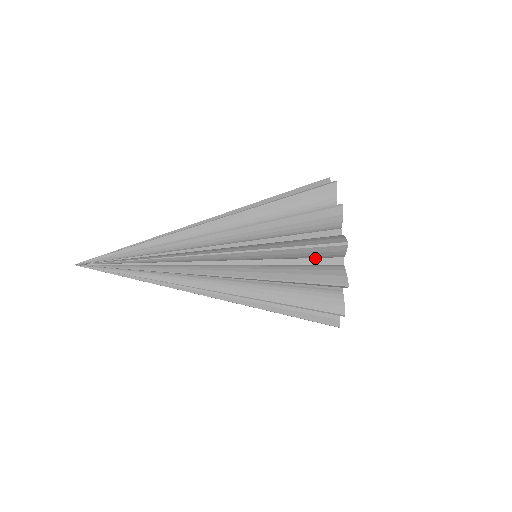
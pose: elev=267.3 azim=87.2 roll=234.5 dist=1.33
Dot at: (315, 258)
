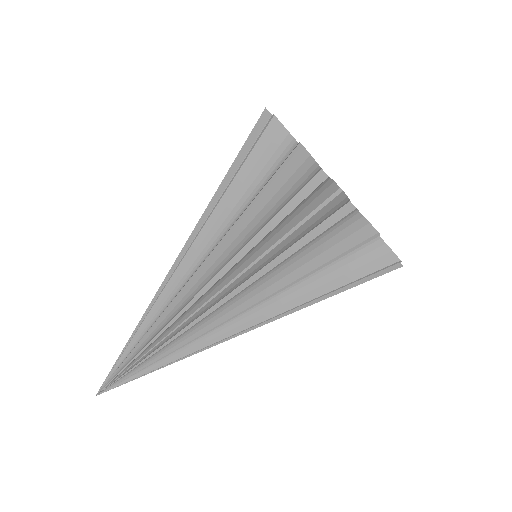
Dot at: occluded
